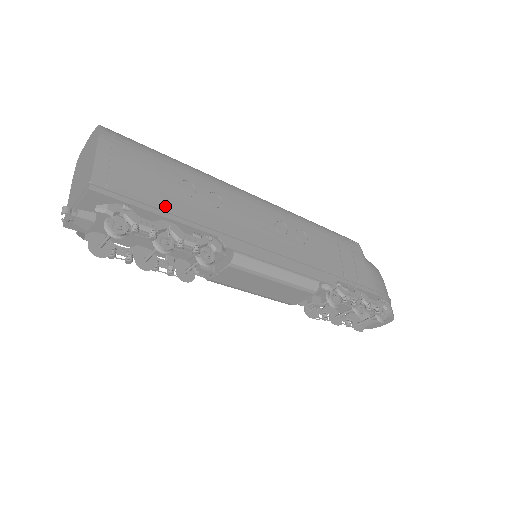
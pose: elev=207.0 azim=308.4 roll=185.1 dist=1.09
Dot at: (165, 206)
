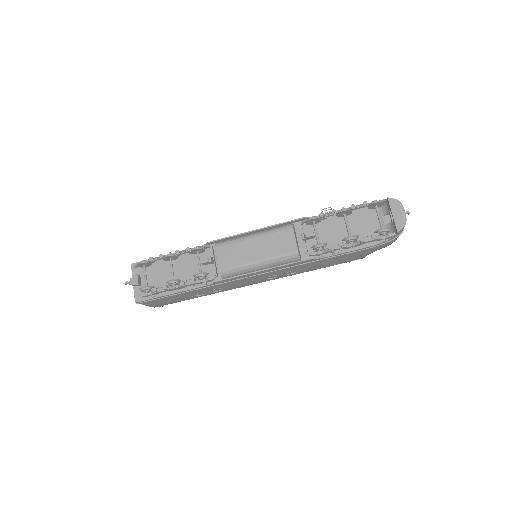
Dot at: occluded
